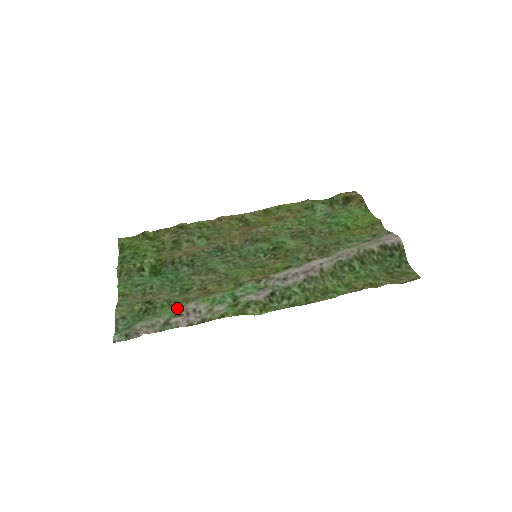
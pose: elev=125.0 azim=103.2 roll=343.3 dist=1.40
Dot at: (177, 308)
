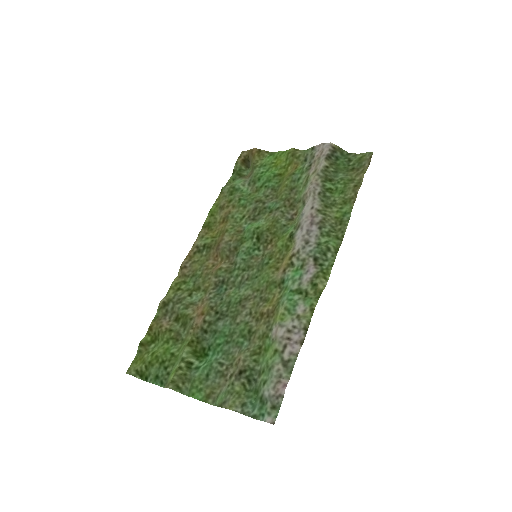
Dot at: (271, 347)
